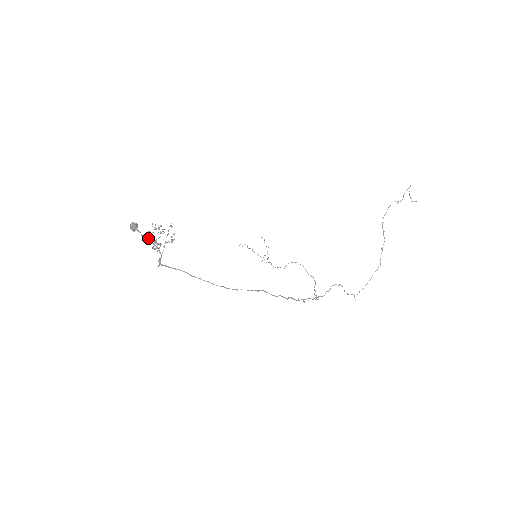
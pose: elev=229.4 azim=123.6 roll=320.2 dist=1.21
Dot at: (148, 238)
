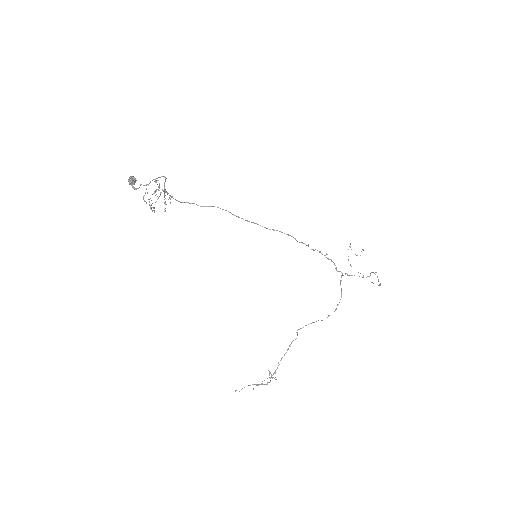
Dot at: occluded
